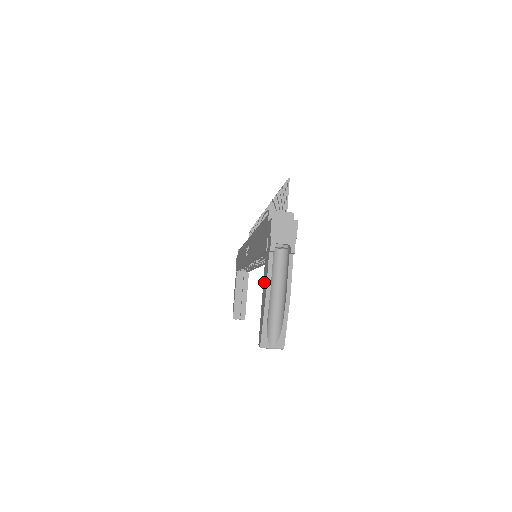
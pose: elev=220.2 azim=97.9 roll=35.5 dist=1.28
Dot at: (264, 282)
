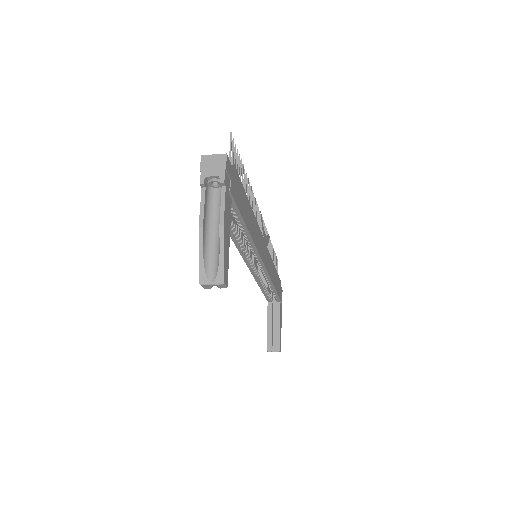
Dot at: occluded
